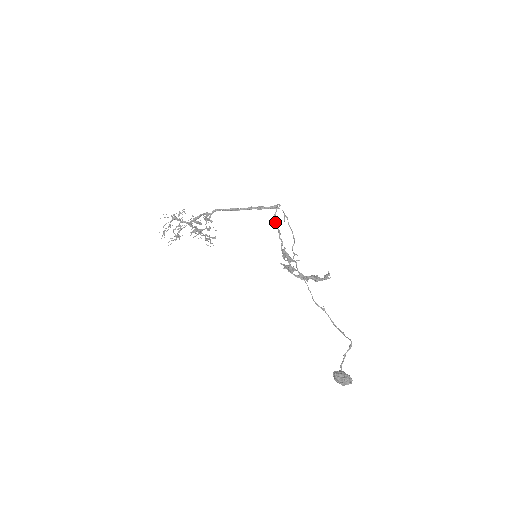
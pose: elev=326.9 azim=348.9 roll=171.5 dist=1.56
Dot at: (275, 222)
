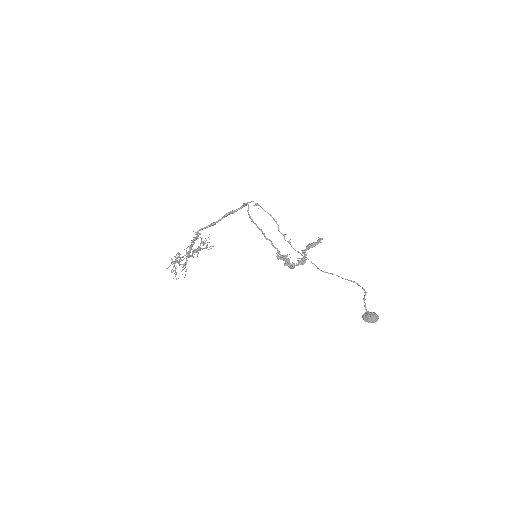
Dot at: occluded
